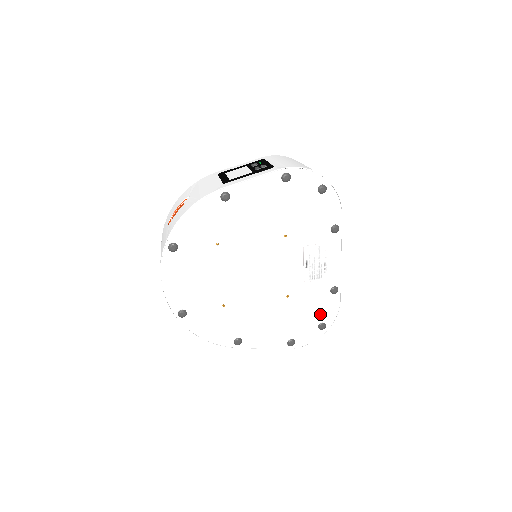
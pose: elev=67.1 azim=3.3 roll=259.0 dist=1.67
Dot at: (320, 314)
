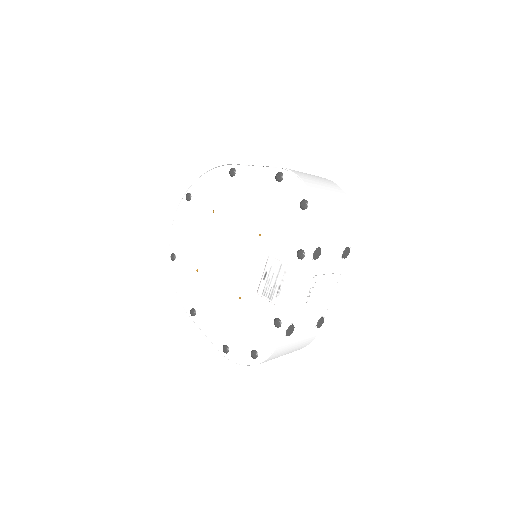
Dot at: (258, 339)
